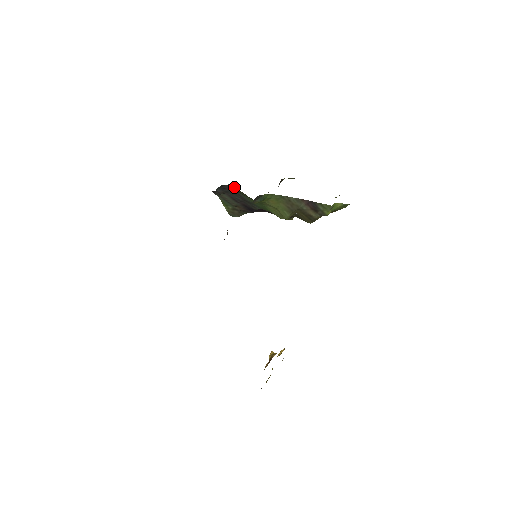
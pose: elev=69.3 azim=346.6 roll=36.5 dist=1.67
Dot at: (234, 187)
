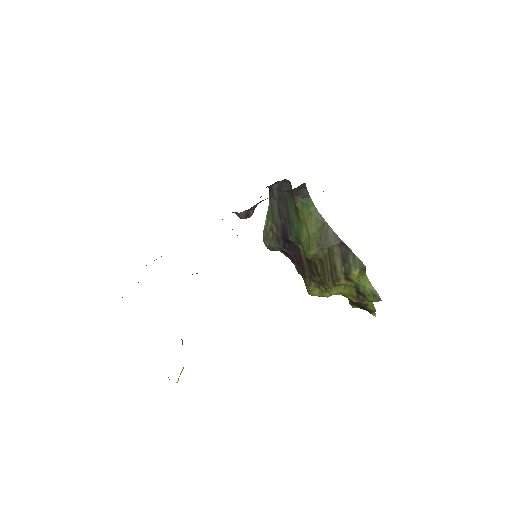
Dot at: (290, 188)
